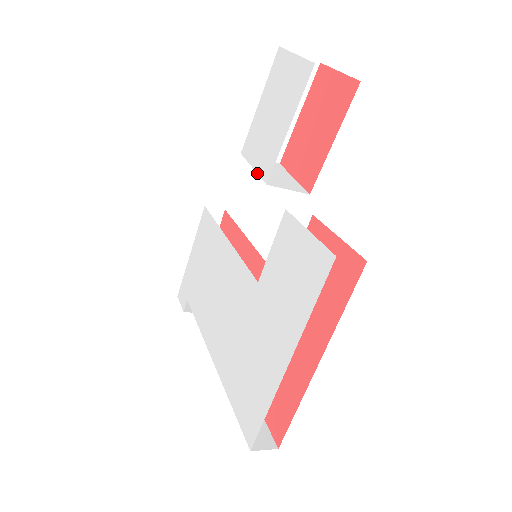
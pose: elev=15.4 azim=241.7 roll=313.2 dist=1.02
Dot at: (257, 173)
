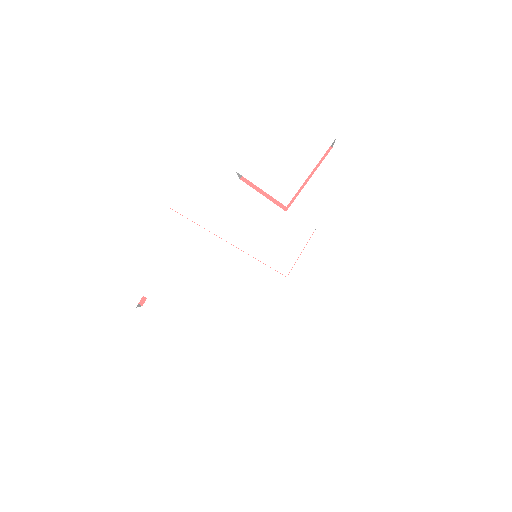
Dot at: (270, 195)
